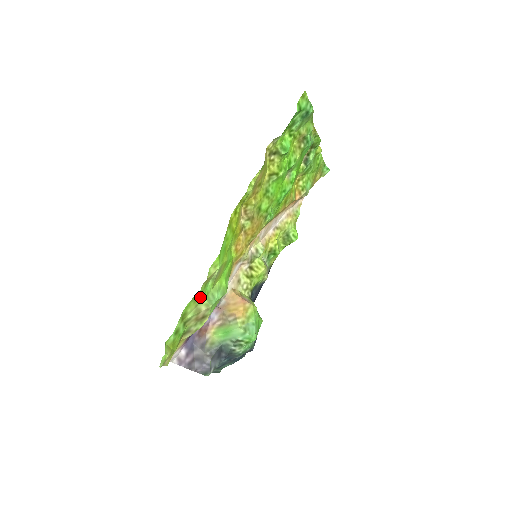
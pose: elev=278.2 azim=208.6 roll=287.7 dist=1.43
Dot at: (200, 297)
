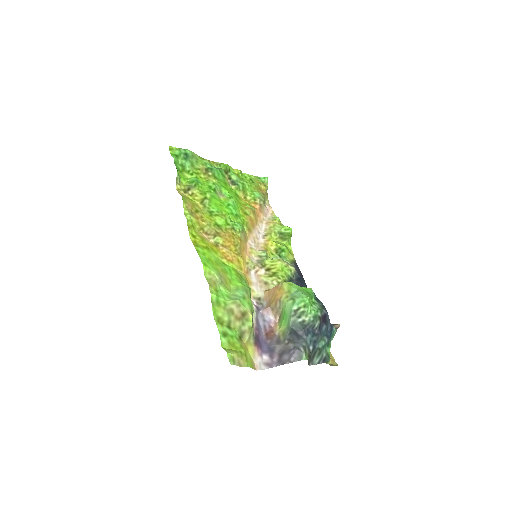
Dot at: (220, 300)
